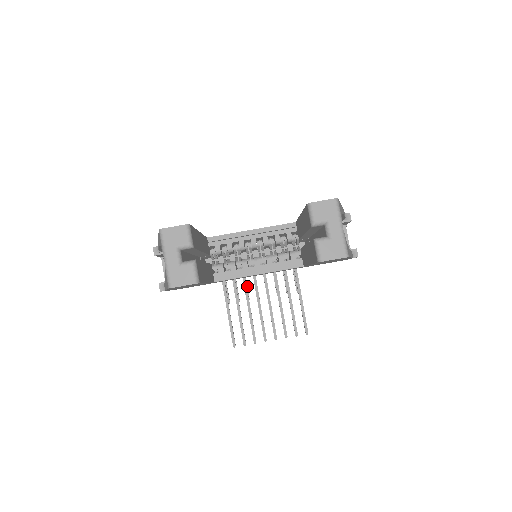
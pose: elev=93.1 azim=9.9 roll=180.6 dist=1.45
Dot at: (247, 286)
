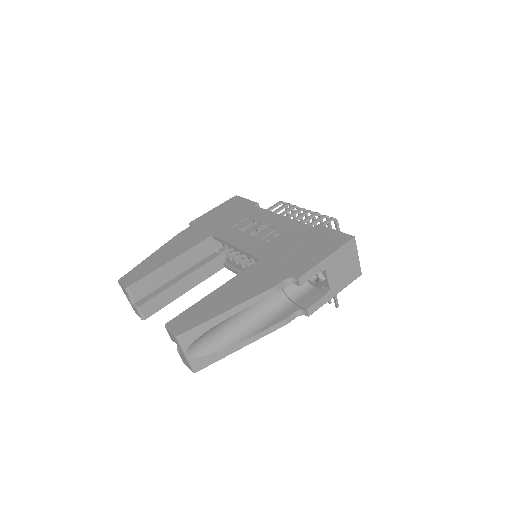
Dot at: occluded
